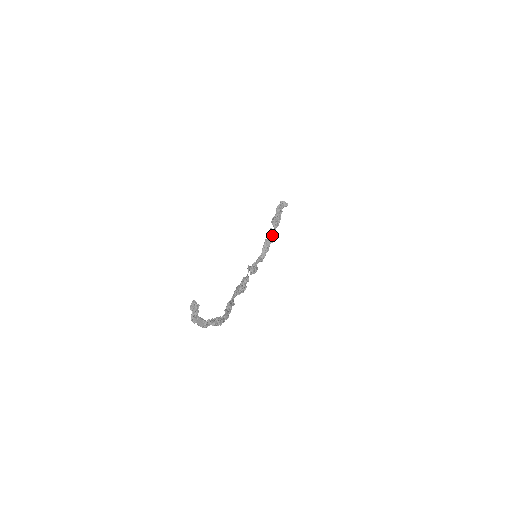
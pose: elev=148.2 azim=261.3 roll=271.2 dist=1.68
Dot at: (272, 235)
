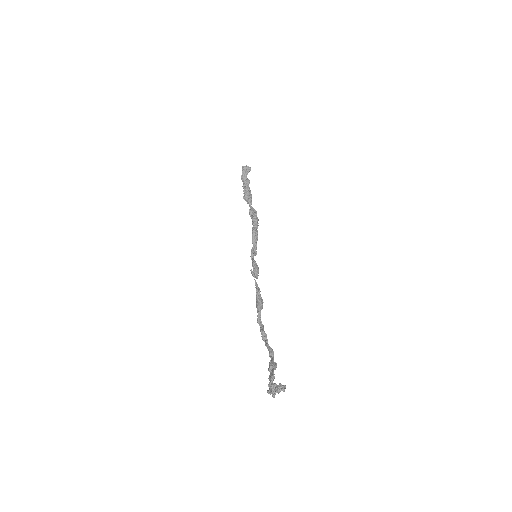
Dot at: (255, 219)
